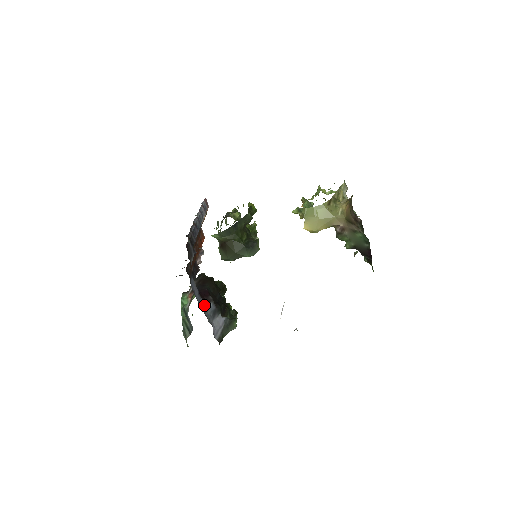
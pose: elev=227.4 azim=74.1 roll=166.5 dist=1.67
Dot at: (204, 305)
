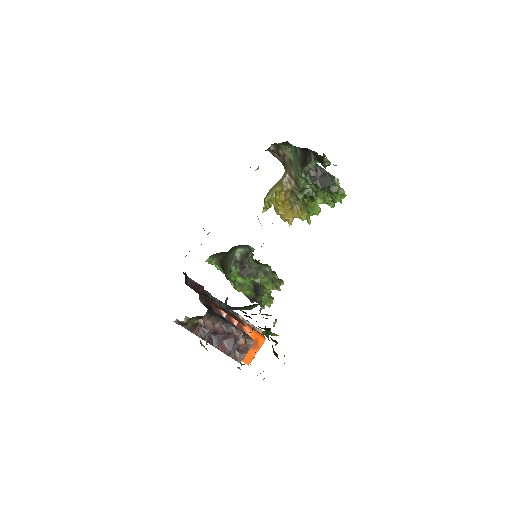
Dot at: occluded
